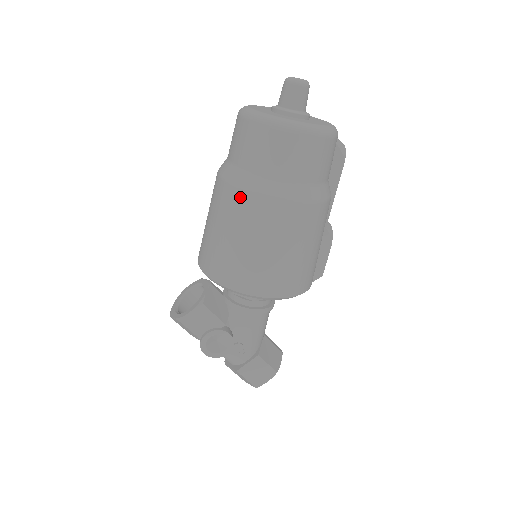
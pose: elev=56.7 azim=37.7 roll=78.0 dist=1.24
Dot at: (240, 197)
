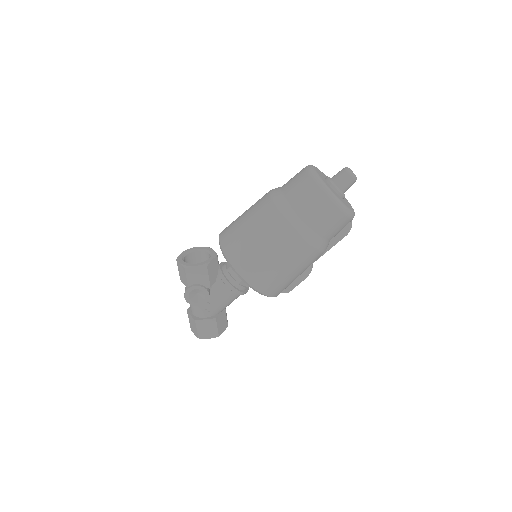
Dot at: (278, 219)
